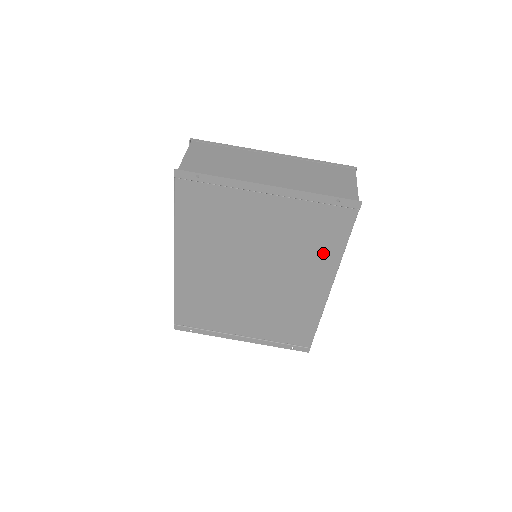
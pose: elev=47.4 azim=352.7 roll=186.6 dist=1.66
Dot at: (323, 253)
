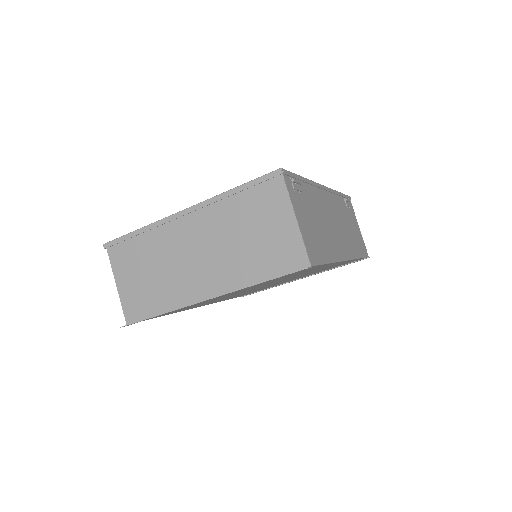
Dot at: occluded
